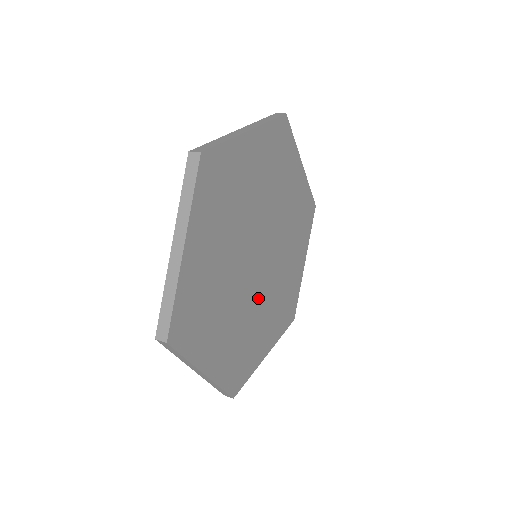
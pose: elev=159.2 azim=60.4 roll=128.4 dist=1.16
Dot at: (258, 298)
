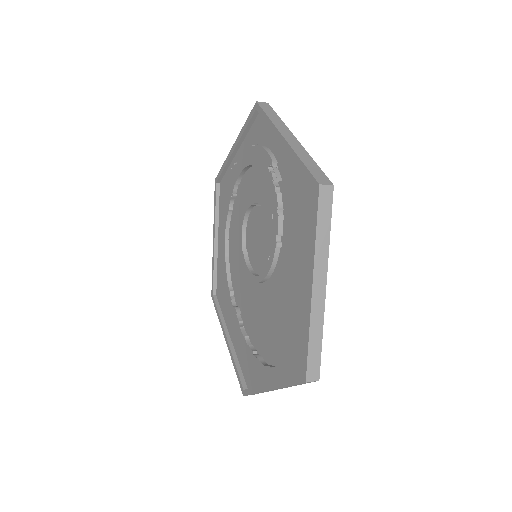
Dot at: occluded
